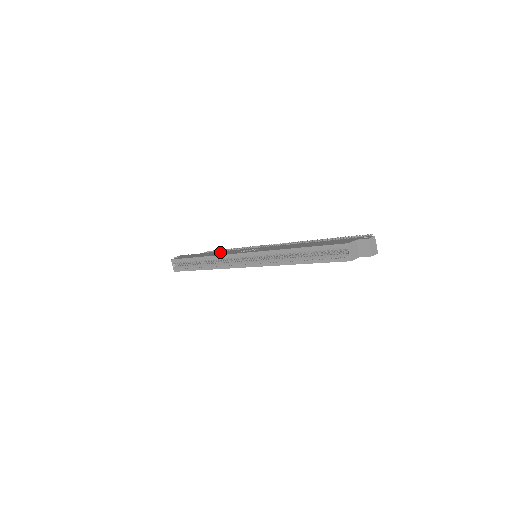
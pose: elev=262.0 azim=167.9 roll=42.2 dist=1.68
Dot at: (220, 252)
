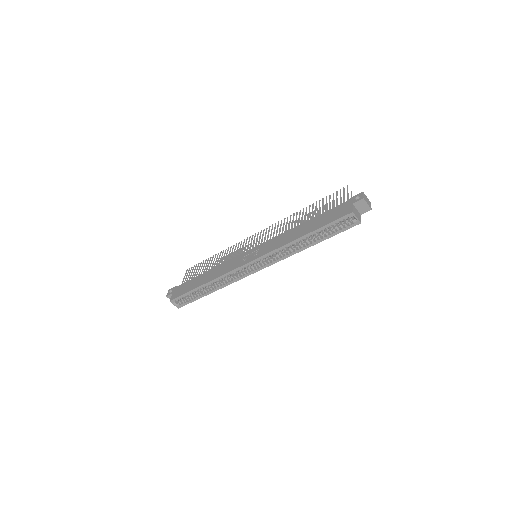
Dot at: (216, 270)
